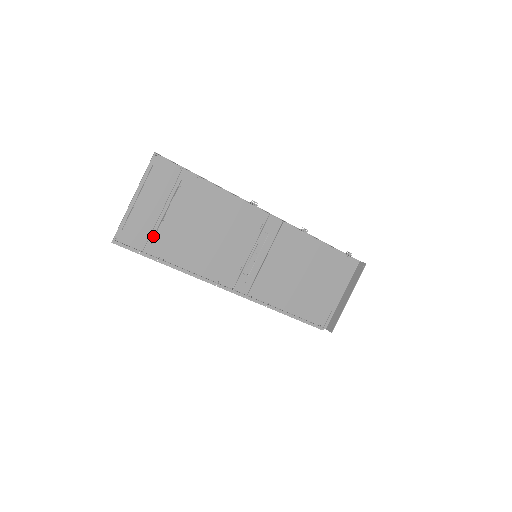
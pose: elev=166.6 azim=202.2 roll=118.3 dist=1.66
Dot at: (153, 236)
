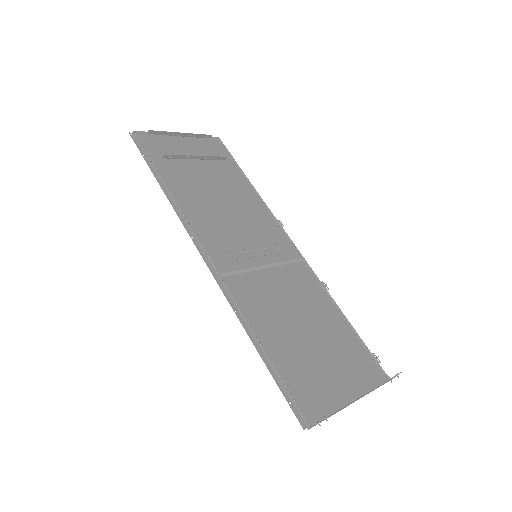
Dot at: (169, 158)
